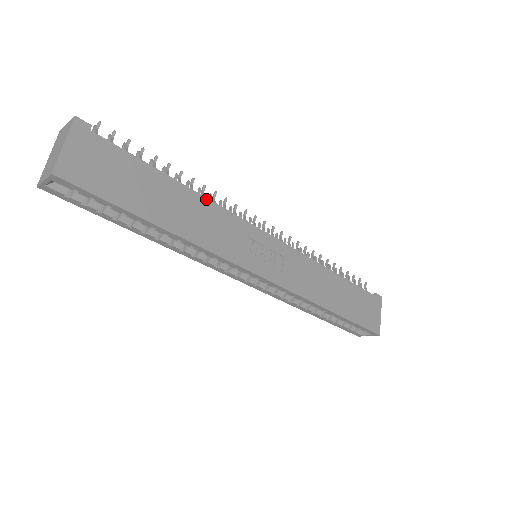
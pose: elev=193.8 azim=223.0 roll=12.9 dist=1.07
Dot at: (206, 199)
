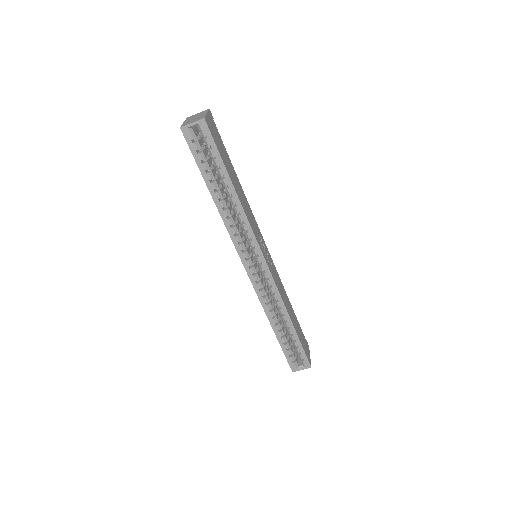
Dot at: occluded
